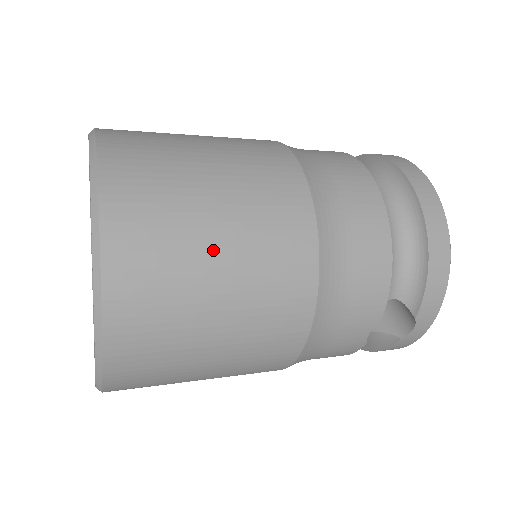
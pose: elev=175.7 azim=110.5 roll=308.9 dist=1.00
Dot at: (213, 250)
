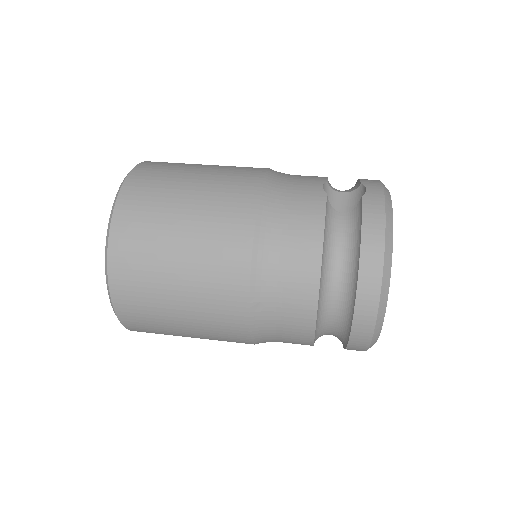
Dot at: occluded
